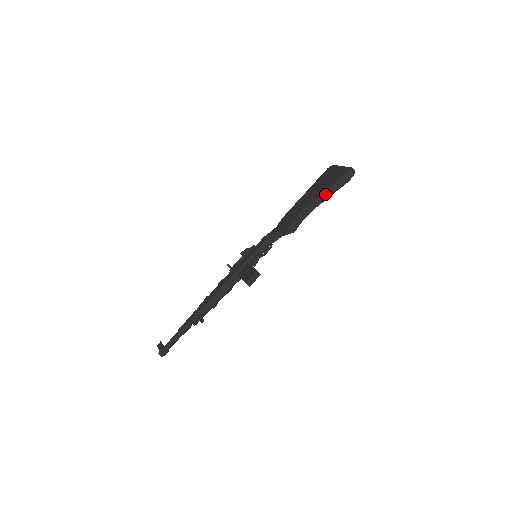
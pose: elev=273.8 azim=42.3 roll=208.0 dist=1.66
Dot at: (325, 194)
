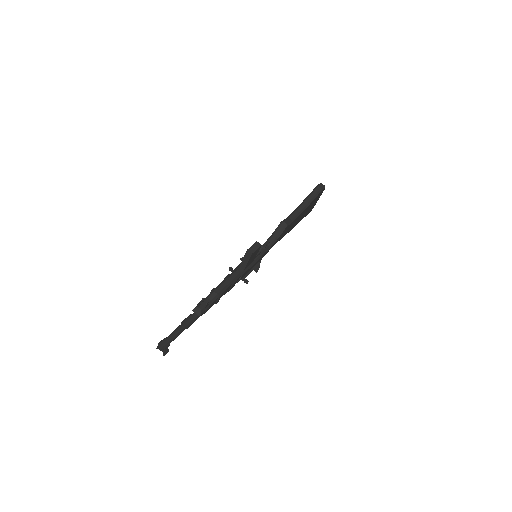
Dot at: (305, 200)
